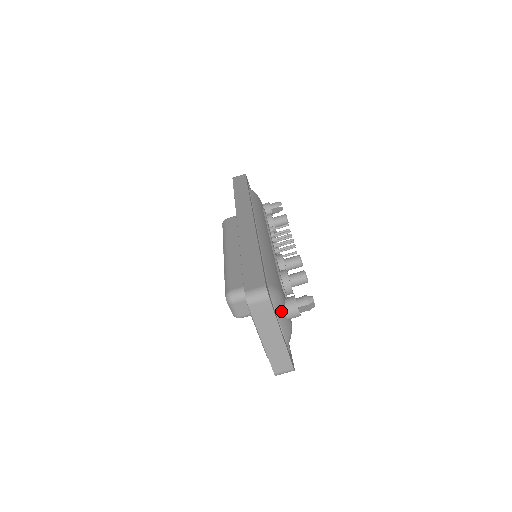
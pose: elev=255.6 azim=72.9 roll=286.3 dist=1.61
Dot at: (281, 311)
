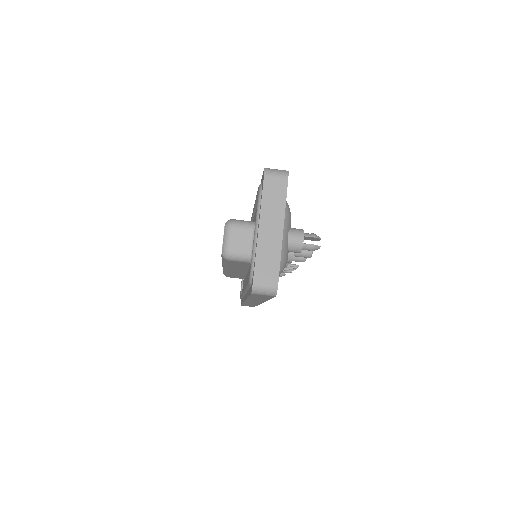
Dot at: (286, 224)
